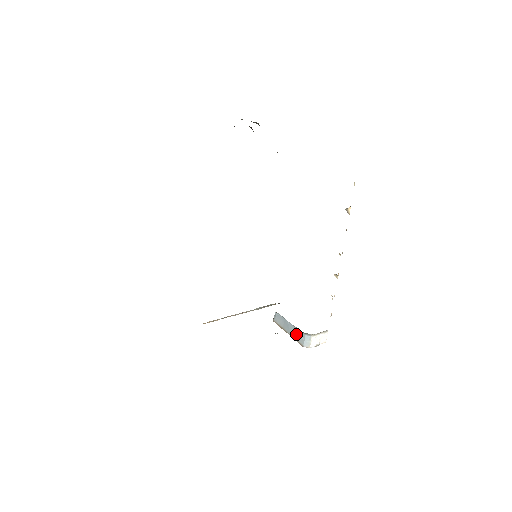
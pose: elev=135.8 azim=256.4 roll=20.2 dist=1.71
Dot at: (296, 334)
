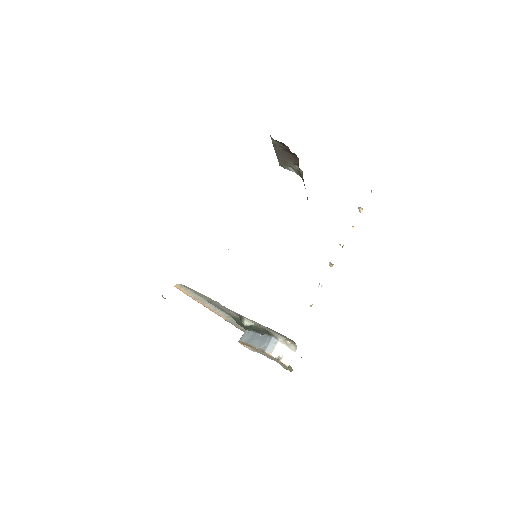
Dot at: (261, 341)
